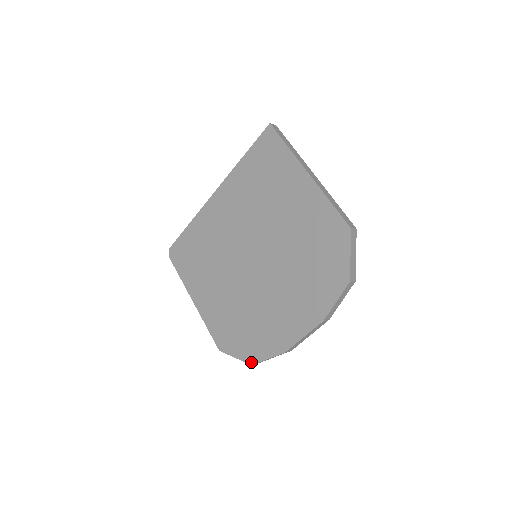
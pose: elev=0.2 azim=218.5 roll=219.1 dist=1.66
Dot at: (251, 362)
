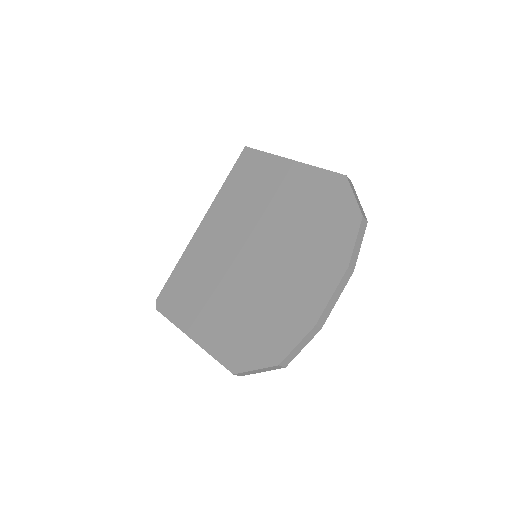
Dot at: (277, 362)
